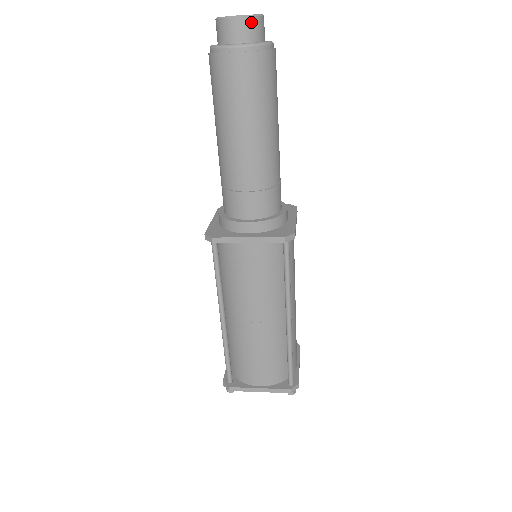
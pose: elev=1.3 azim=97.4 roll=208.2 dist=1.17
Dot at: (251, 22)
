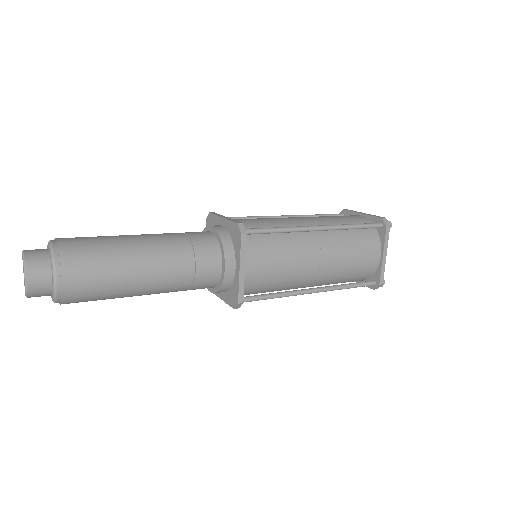
Dot at: (33, 296)
